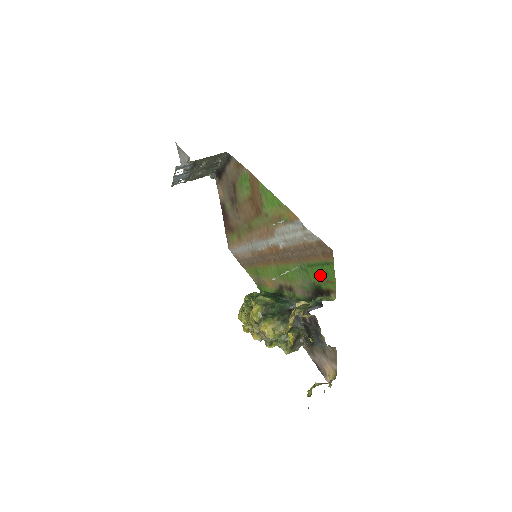
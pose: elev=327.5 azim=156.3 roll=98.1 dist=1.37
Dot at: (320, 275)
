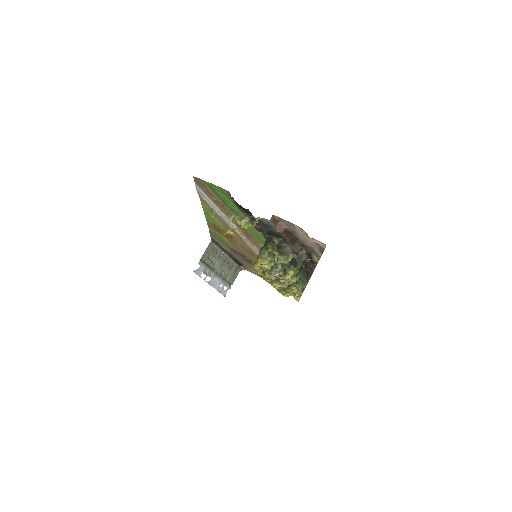
Dot at: (224, 198)
